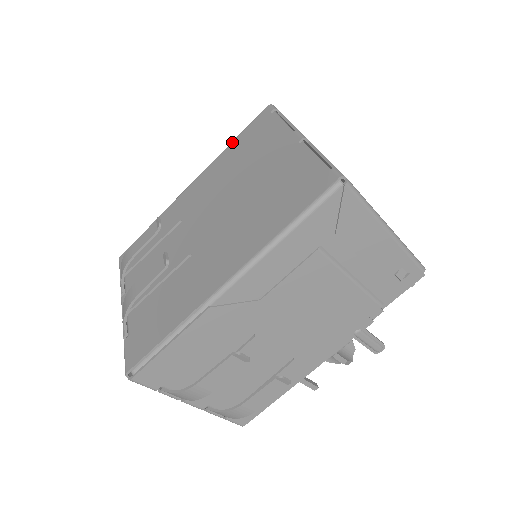
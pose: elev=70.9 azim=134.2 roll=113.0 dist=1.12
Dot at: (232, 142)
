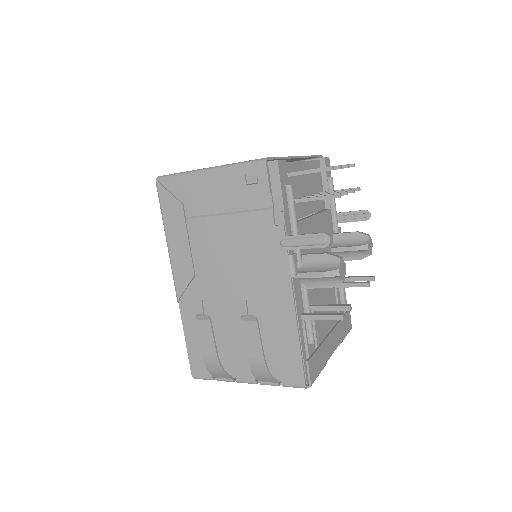
Dot at: occluded
